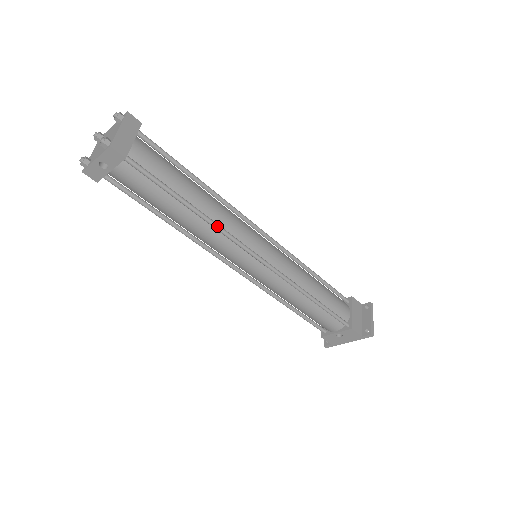
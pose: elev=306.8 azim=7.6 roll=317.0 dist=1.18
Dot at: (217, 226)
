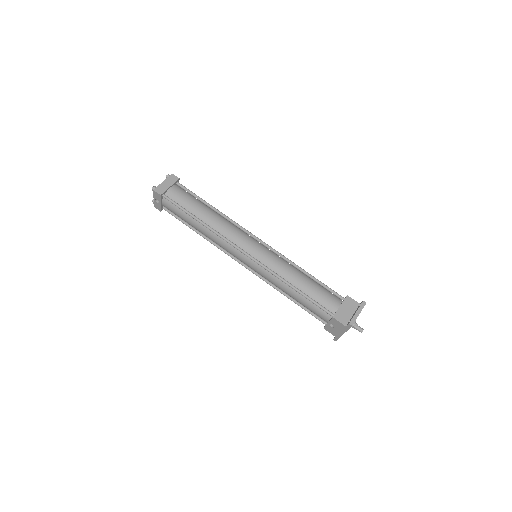
Dot at: (215, 232)
